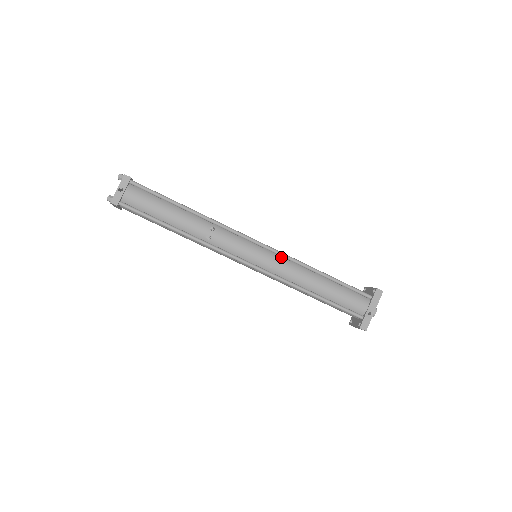
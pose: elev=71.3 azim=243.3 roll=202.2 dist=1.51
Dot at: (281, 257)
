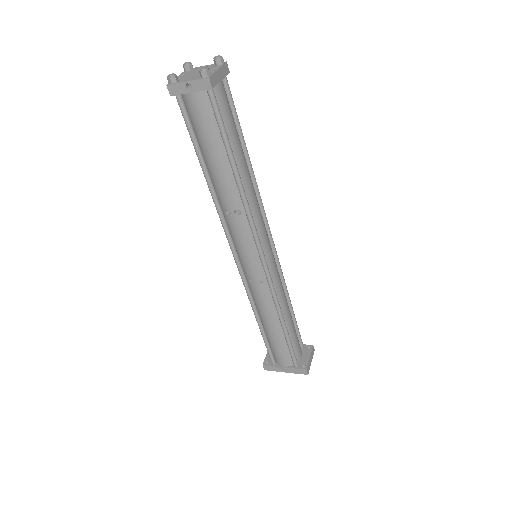
Dot at: (268, 285)
